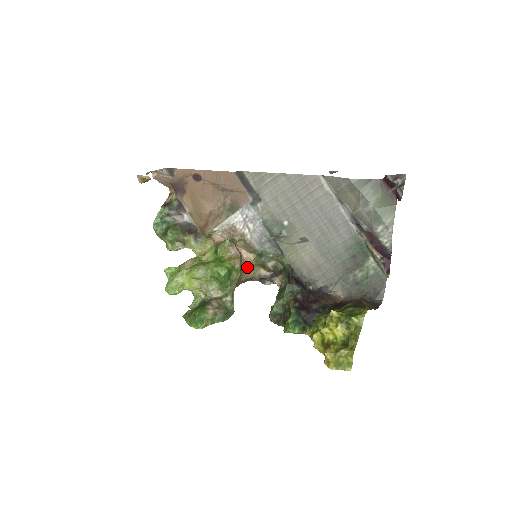
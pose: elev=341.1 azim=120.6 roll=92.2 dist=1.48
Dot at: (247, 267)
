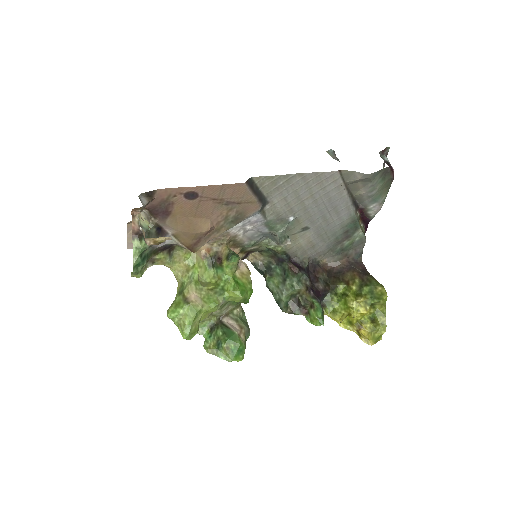
Dot at: occluded
